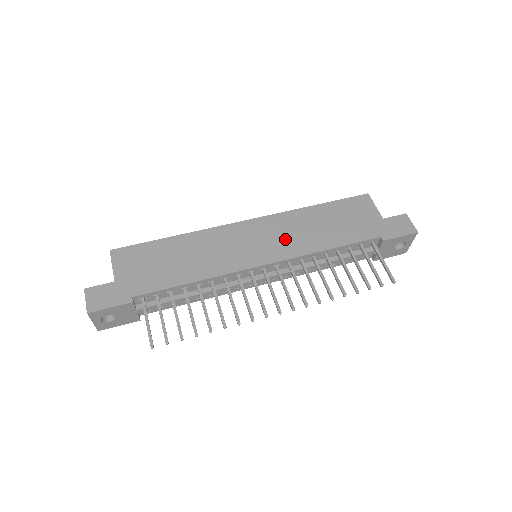
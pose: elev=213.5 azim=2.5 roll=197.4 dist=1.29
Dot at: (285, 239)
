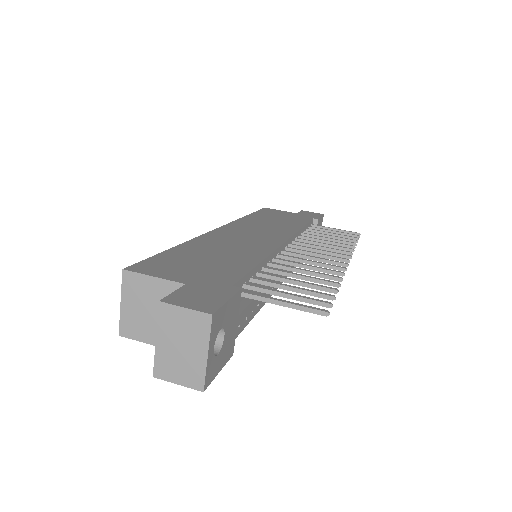
Dot at: (268, 229)
